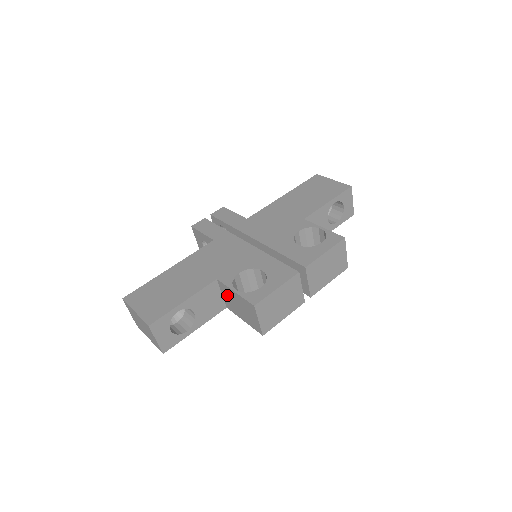
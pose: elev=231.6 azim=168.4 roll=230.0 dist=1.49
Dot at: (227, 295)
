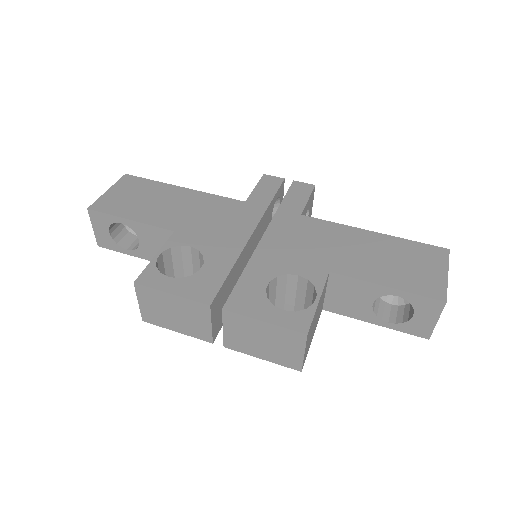
Dot at: occluded
